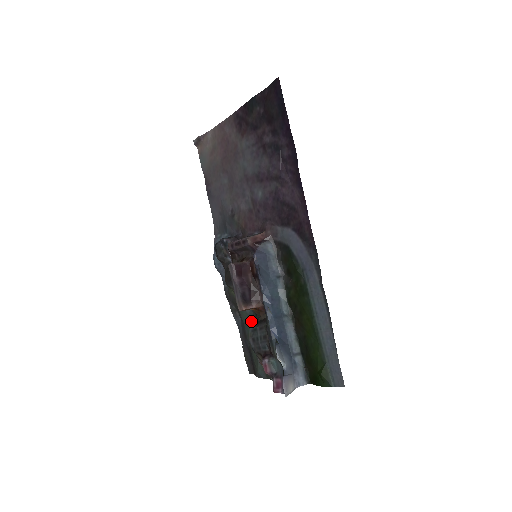
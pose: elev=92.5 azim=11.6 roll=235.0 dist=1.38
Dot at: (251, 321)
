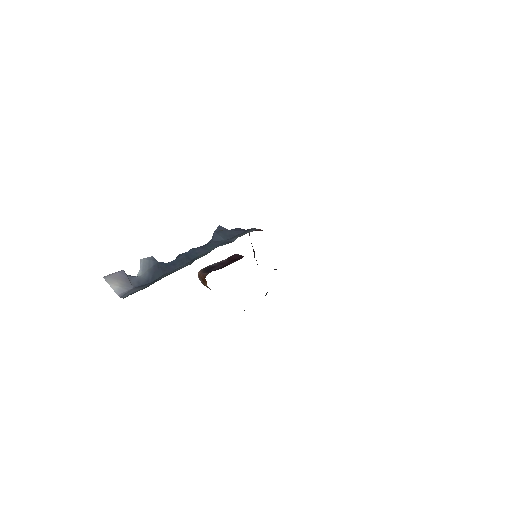
Dot at: occluded
